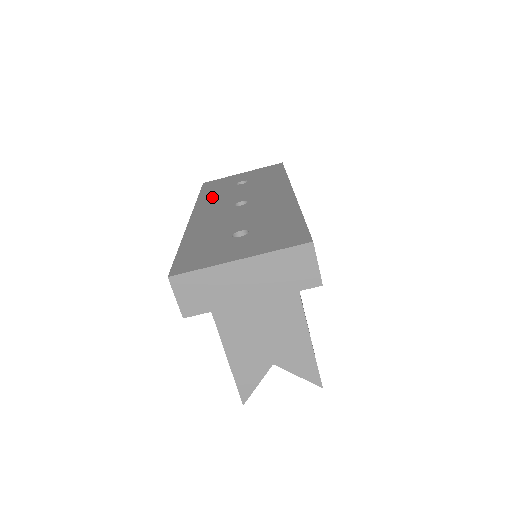
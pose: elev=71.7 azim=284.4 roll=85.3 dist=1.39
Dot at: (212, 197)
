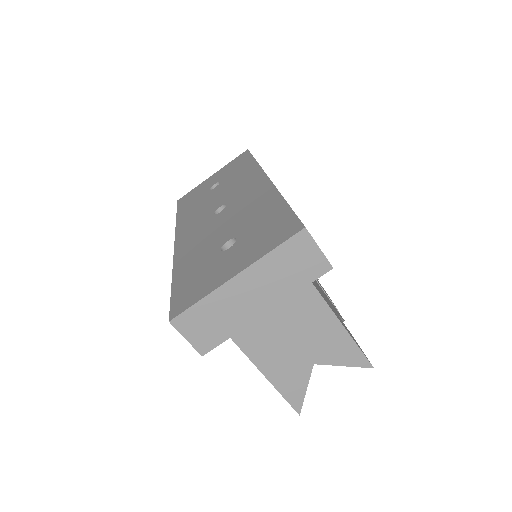
Dot at: (190, 213)
